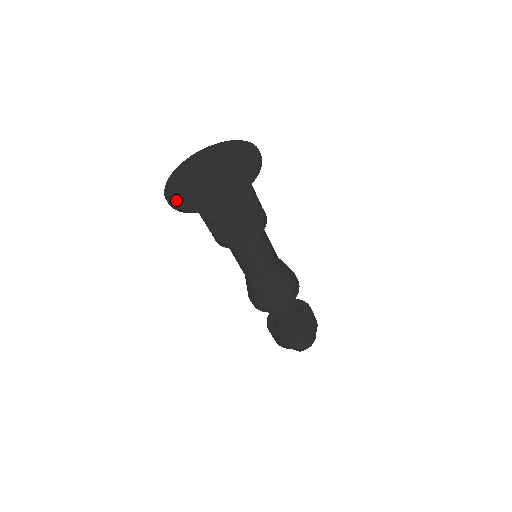
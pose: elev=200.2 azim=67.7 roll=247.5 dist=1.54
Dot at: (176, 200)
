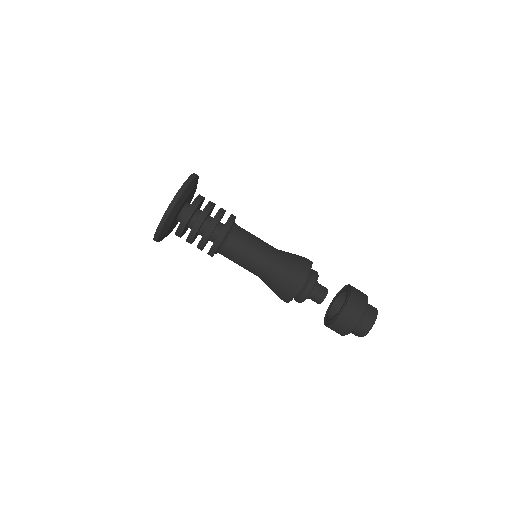
Dot at: occluded
